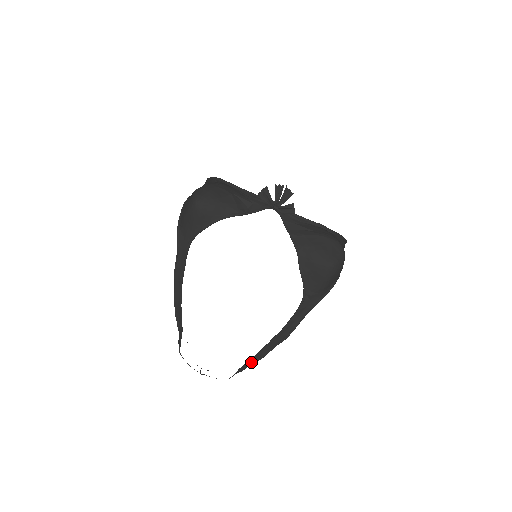
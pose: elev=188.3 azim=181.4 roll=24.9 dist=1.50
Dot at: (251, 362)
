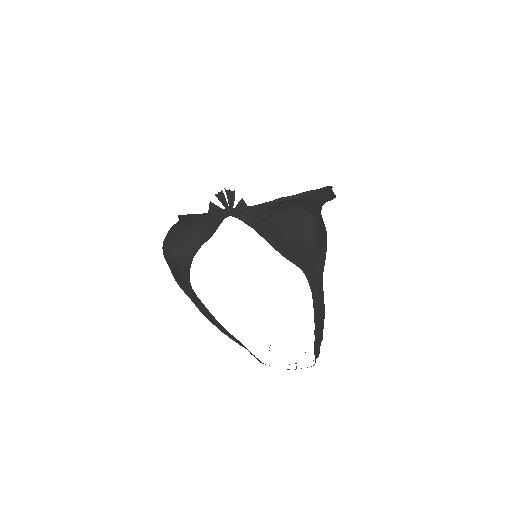
Dot at: (318, 344)
